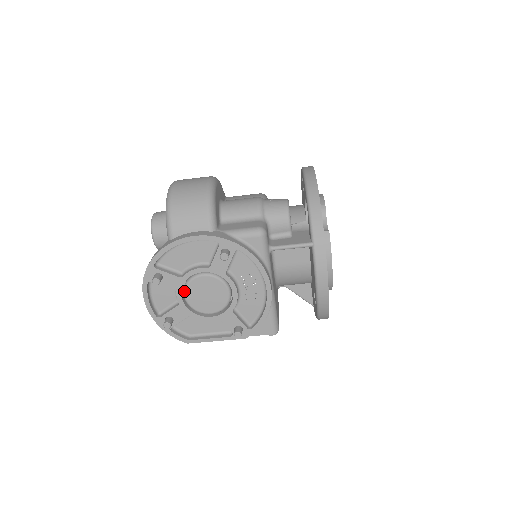
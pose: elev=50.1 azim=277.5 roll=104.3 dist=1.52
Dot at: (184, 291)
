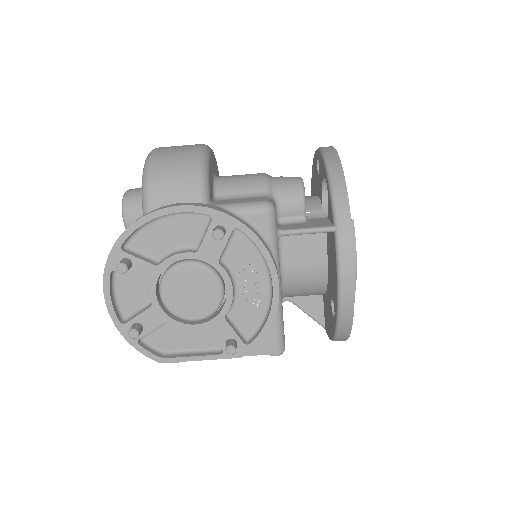
Dot at: (160, 286)
